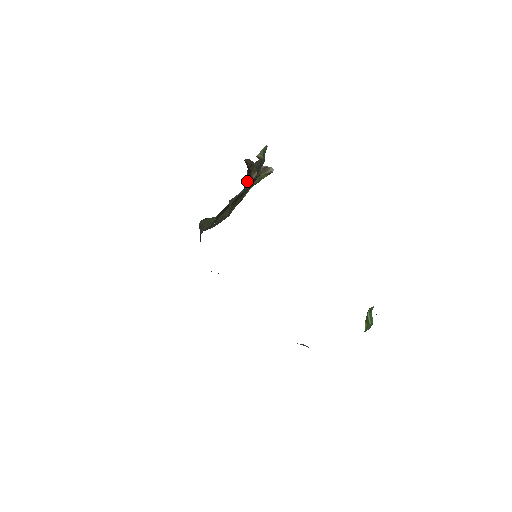
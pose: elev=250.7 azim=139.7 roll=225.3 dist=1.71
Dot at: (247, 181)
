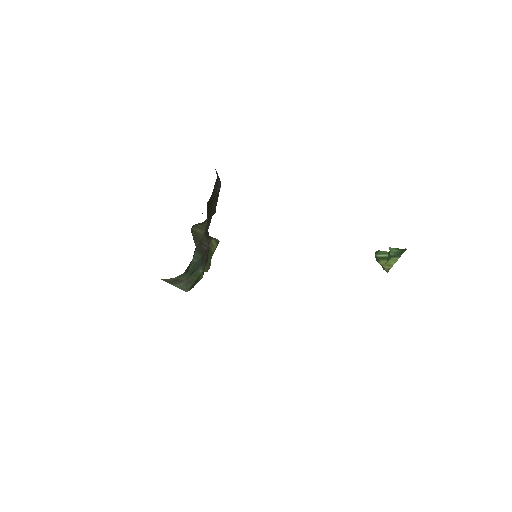
Dot at: occluded
